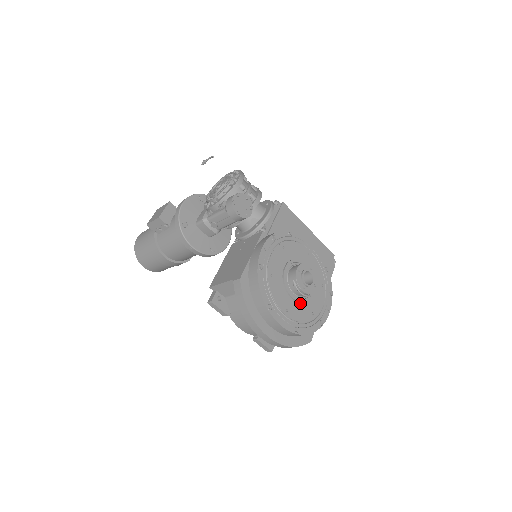
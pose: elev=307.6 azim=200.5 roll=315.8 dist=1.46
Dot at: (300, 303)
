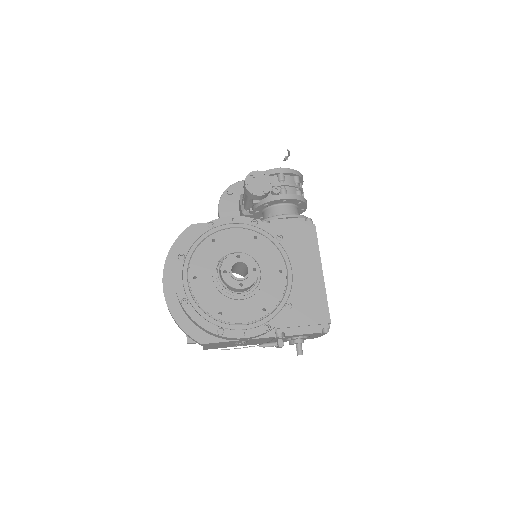
Dot at: (217, 290)
